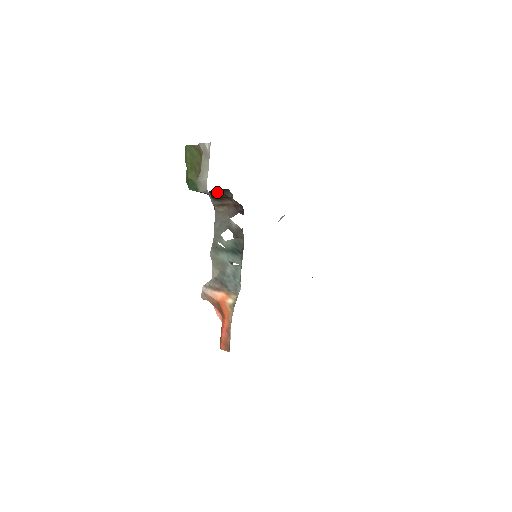
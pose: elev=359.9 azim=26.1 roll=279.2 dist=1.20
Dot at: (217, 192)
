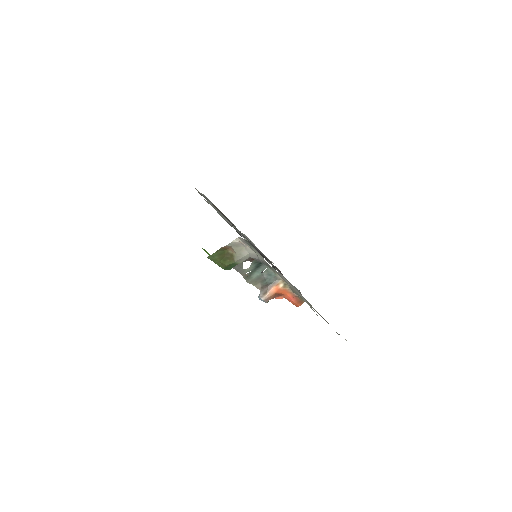
Dot at: occluded
